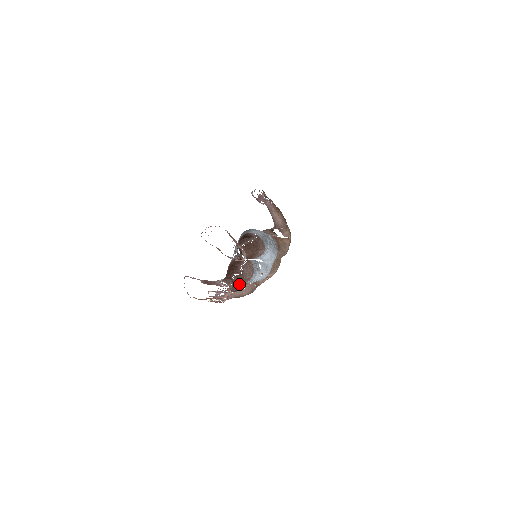
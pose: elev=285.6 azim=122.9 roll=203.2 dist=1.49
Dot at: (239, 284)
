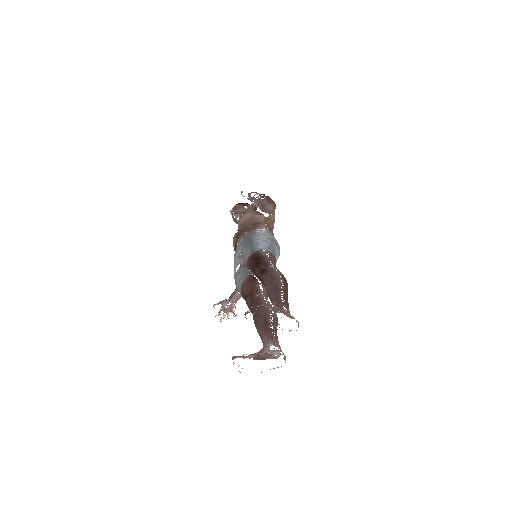
Dot at: occluded
